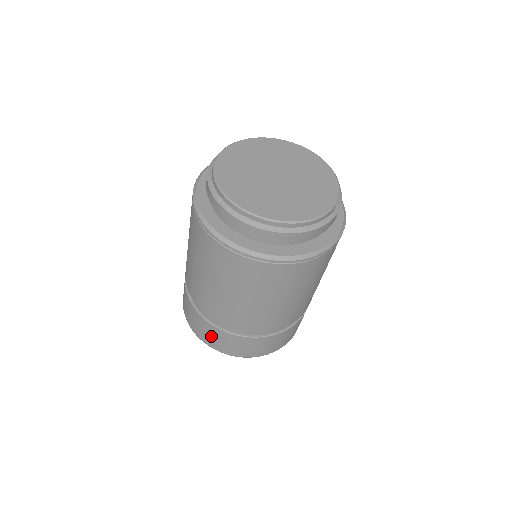
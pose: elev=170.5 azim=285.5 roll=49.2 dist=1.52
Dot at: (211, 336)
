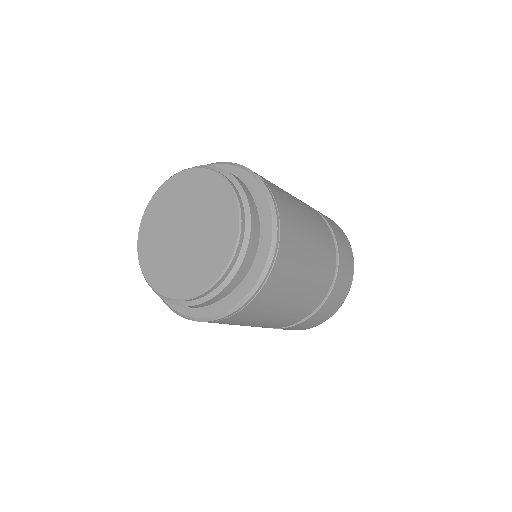
Dot at: occluded
